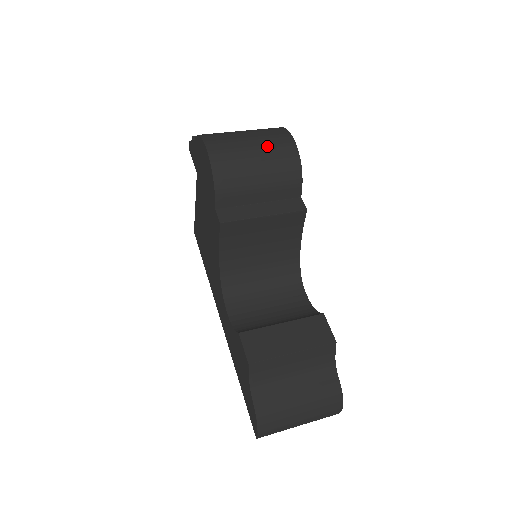
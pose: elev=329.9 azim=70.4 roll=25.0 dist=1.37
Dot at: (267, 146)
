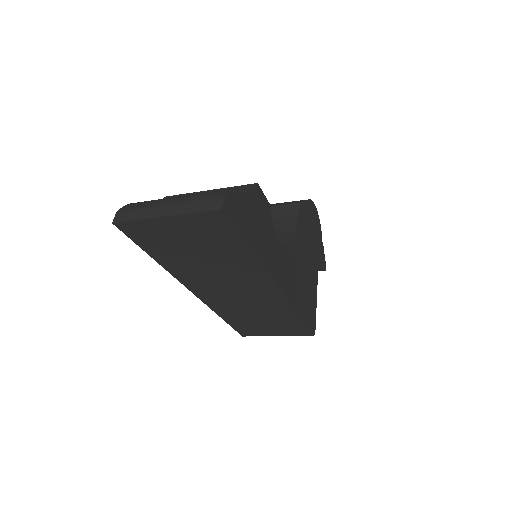
Dot at: occluded
